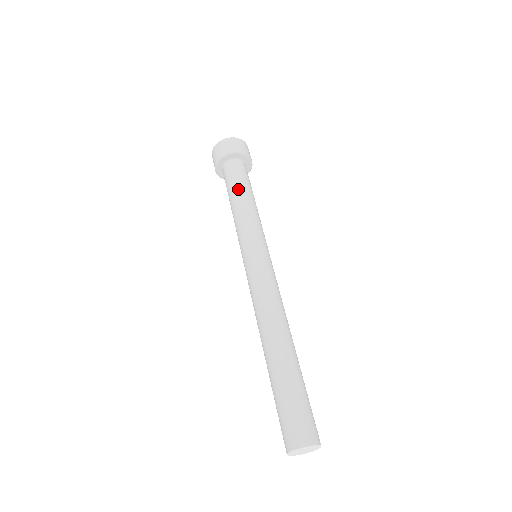
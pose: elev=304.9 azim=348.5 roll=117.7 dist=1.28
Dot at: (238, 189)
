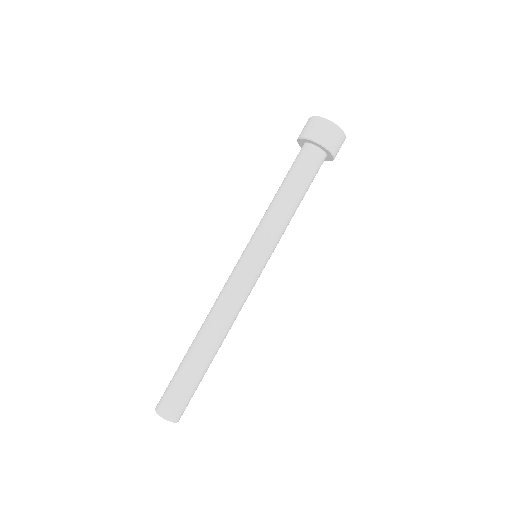
Dot at: (285, 182)
